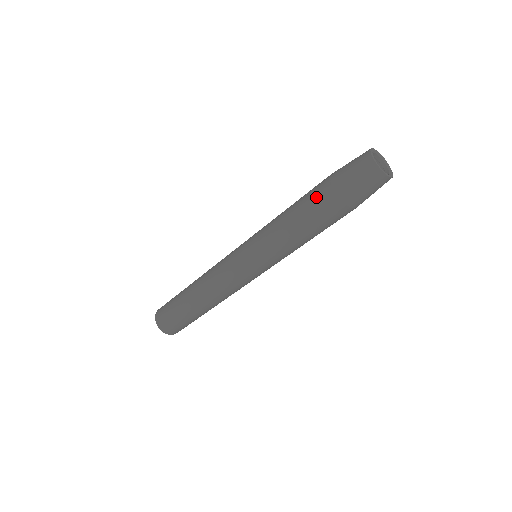
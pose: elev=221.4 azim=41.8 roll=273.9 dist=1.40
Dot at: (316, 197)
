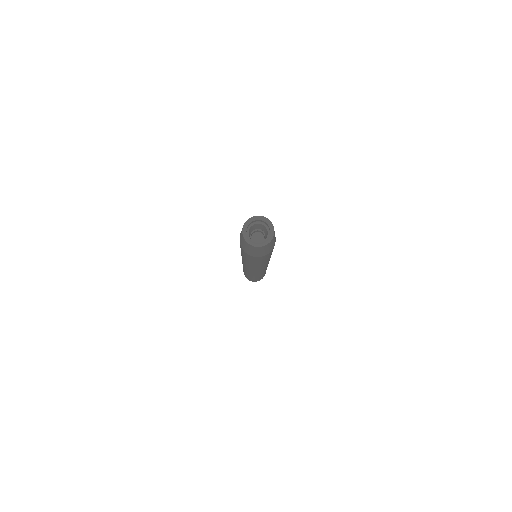
Dot at: (248, 257)
